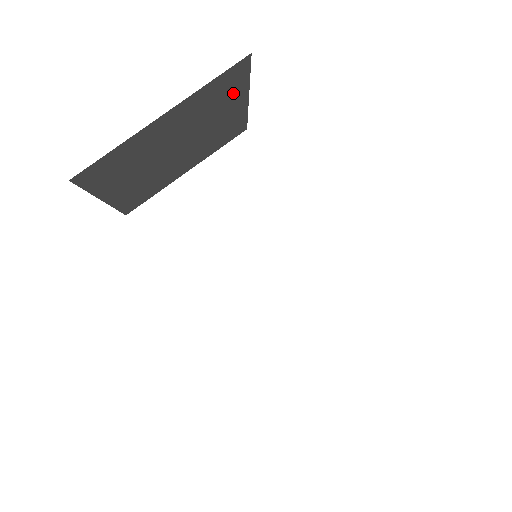
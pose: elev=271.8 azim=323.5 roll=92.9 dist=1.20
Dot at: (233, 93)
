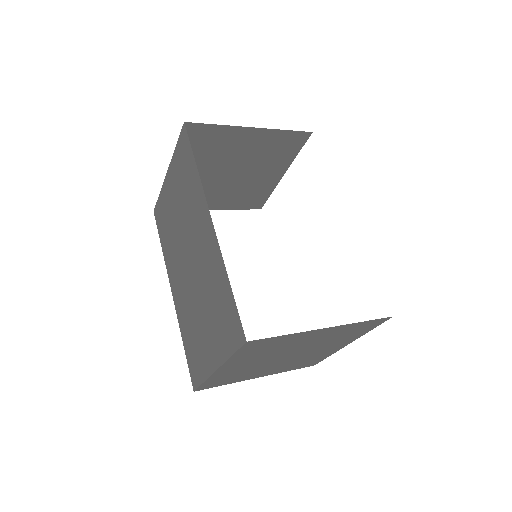
Dot at: (284, 157)
